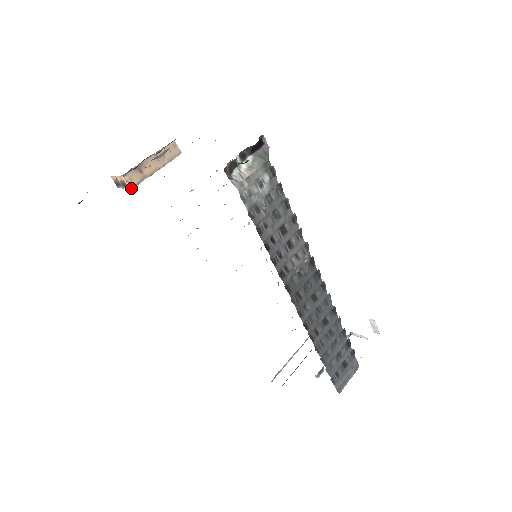
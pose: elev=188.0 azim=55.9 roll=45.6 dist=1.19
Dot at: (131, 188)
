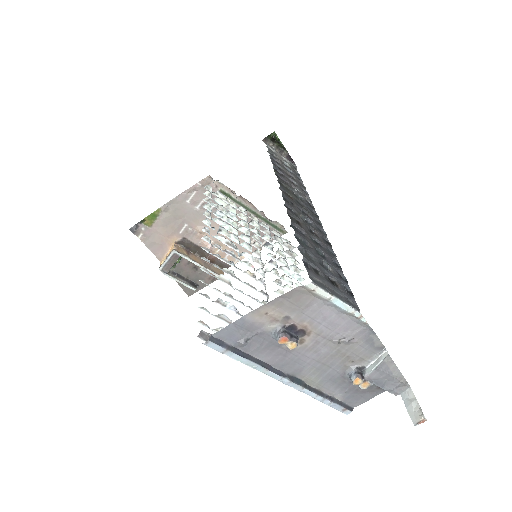
Dot at: (174, 250)
